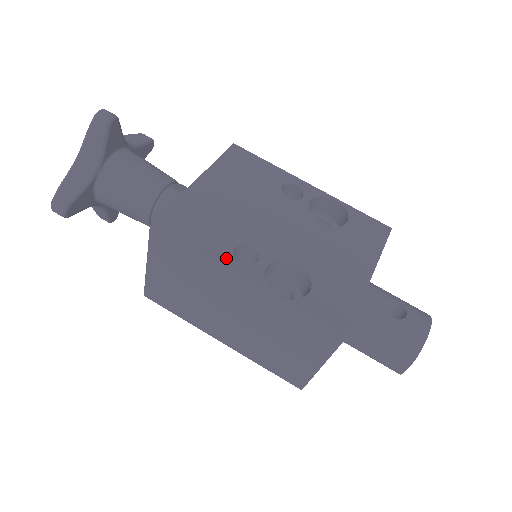
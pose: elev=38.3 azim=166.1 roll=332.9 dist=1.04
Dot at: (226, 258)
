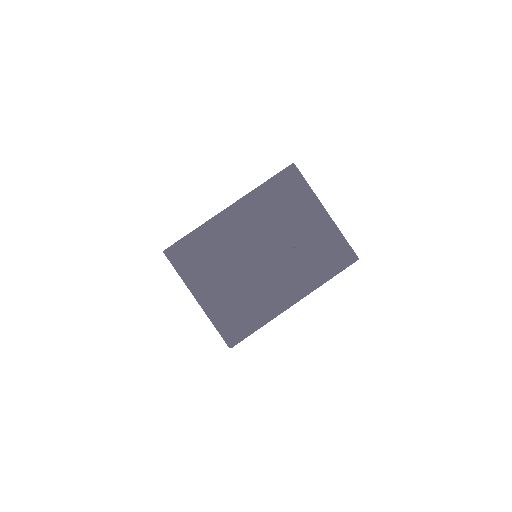
Dot at: occluded
